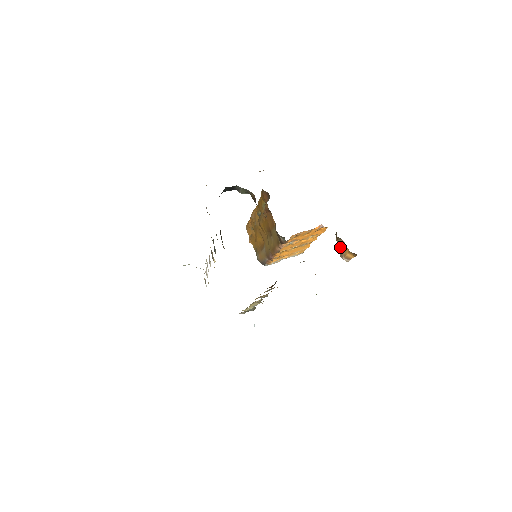
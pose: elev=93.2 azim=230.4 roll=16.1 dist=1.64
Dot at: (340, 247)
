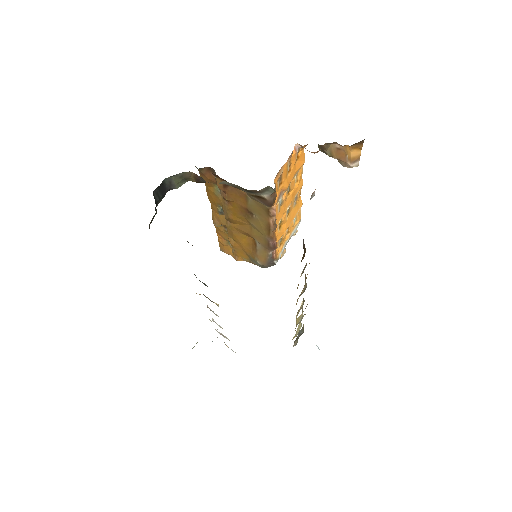
Dot at: (336, 156)
